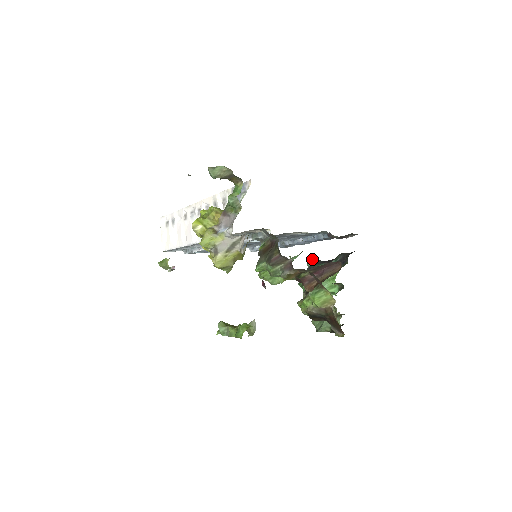
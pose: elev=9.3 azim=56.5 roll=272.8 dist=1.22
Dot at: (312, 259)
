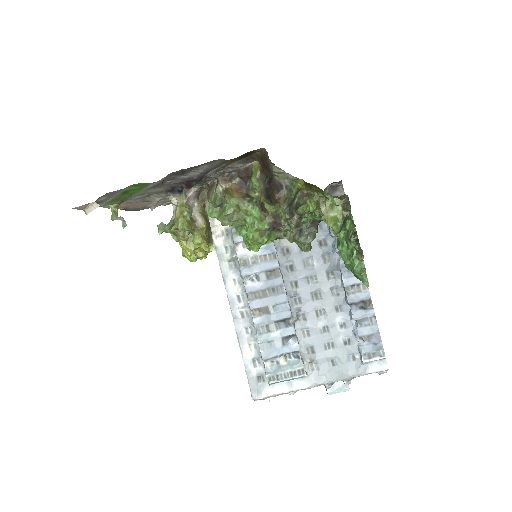
Dot at: occluded
